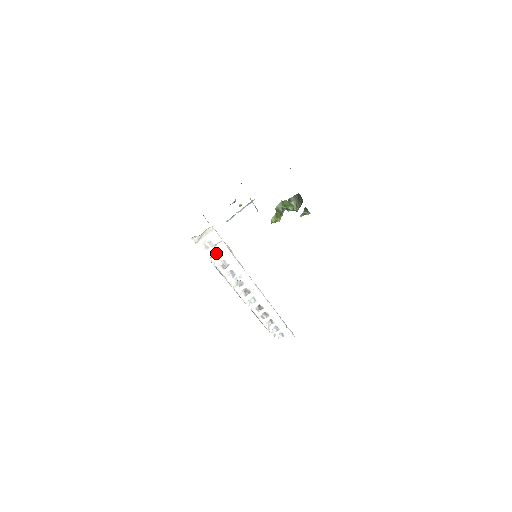
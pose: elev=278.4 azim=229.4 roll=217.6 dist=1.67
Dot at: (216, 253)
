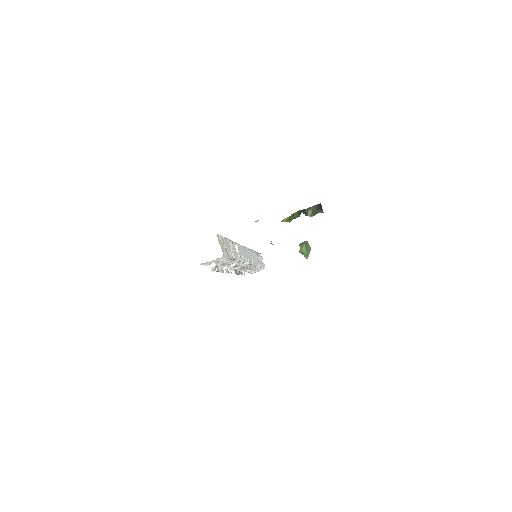
Dot at: occluded
